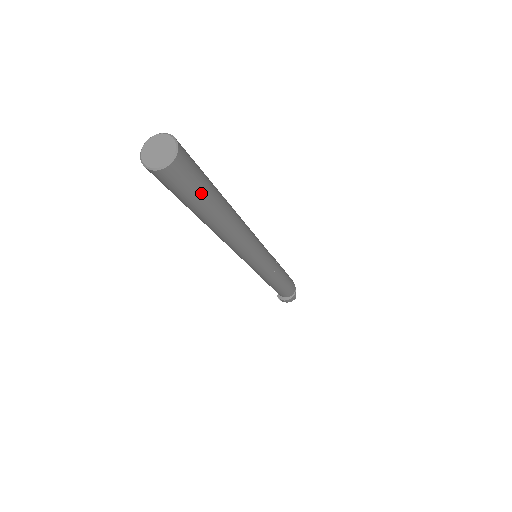
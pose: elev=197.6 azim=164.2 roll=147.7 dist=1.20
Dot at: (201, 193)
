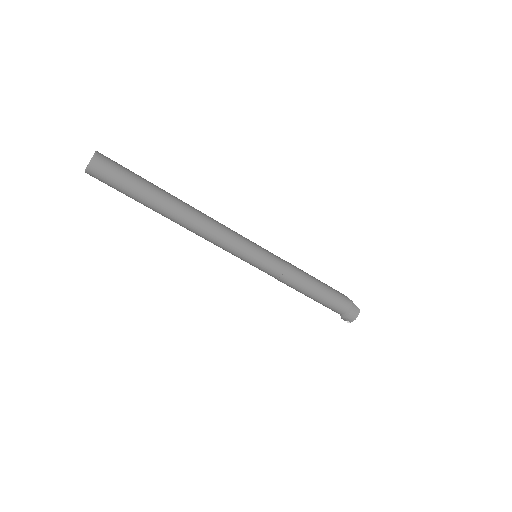
Dot at: (133, 180)
